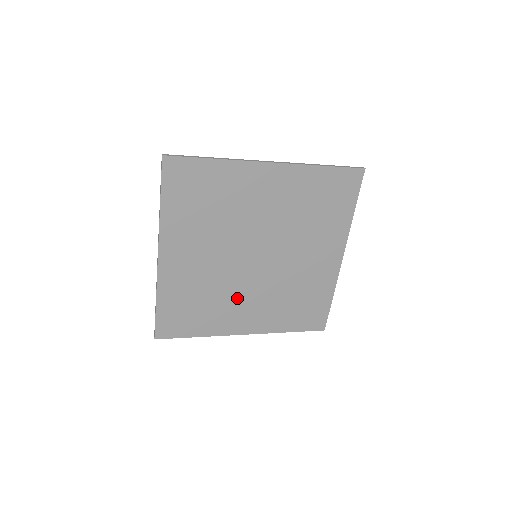
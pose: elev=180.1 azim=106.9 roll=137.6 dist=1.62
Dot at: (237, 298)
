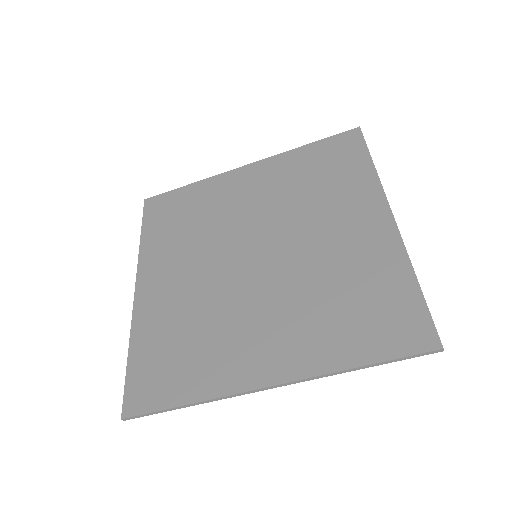
Dot at: (241, 320)
